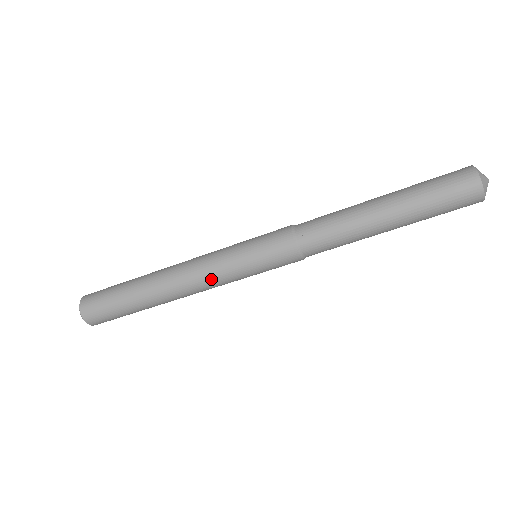
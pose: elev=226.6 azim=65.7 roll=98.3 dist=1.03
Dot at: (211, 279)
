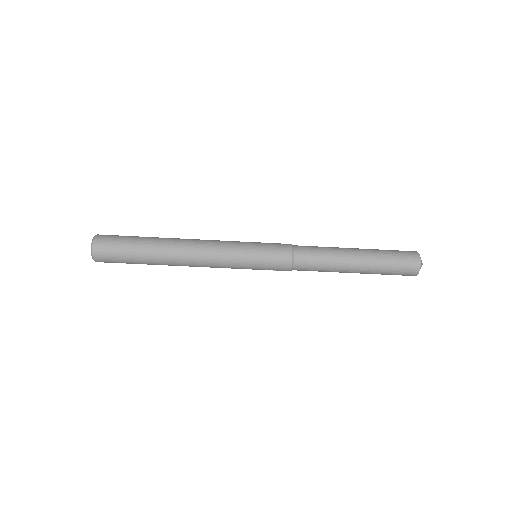
Dot at: (219, 247)
